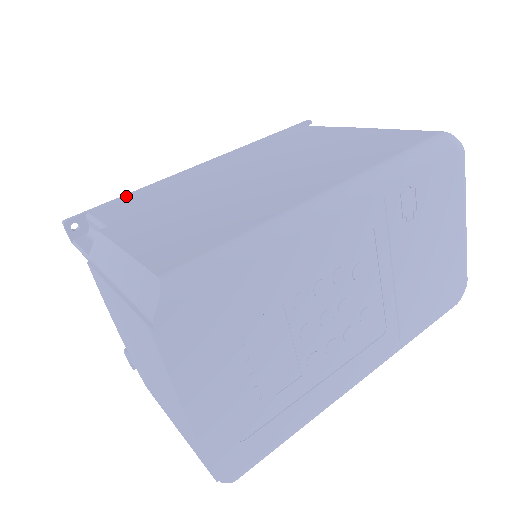
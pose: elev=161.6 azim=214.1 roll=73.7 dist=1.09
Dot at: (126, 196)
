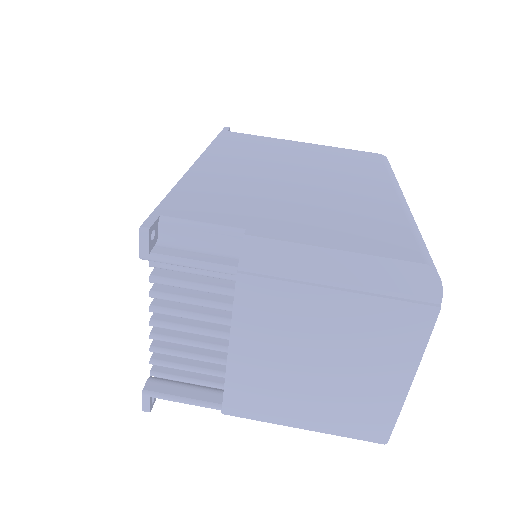
Dot at: (176, 195)
